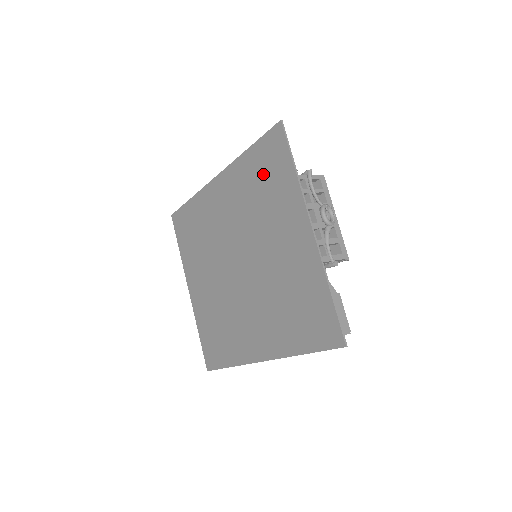
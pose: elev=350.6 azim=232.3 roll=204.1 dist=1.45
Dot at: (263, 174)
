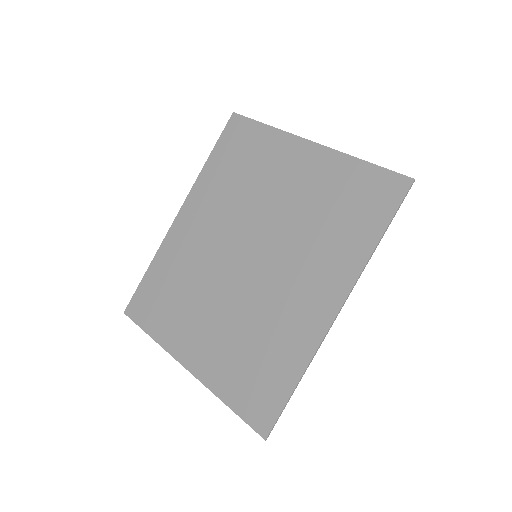
Dot at: (235, 158)
